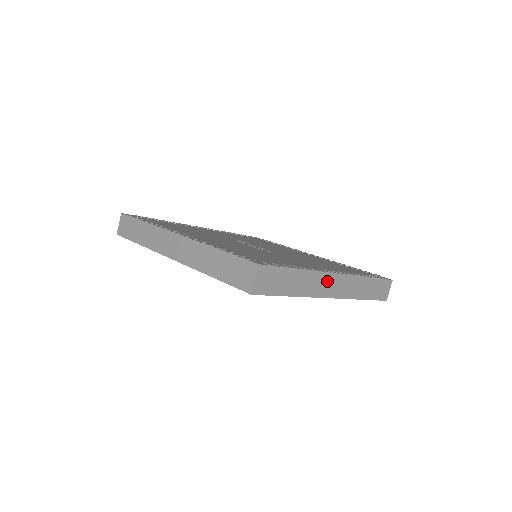
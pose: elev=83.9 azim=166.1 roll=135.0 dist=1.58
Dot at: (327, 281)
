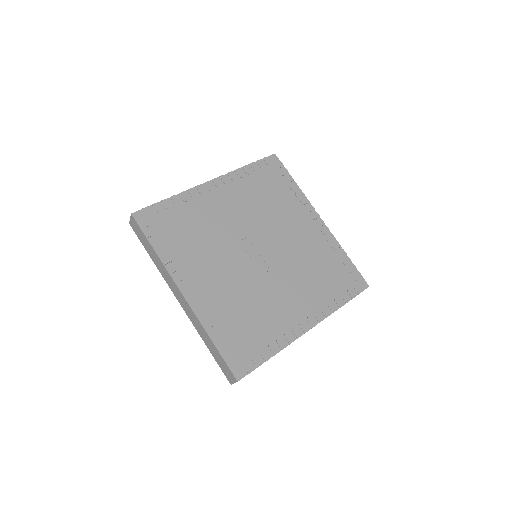
Dot at: occluded
